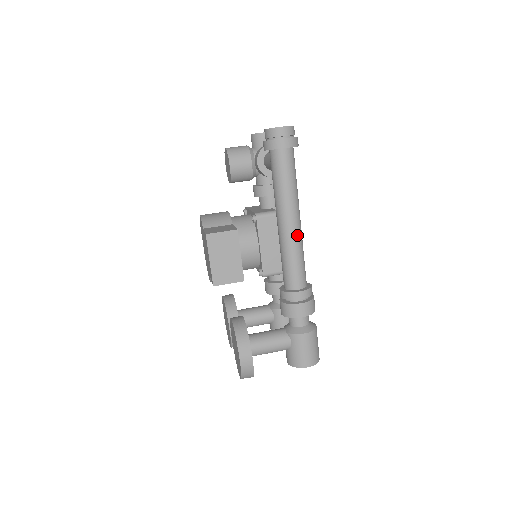
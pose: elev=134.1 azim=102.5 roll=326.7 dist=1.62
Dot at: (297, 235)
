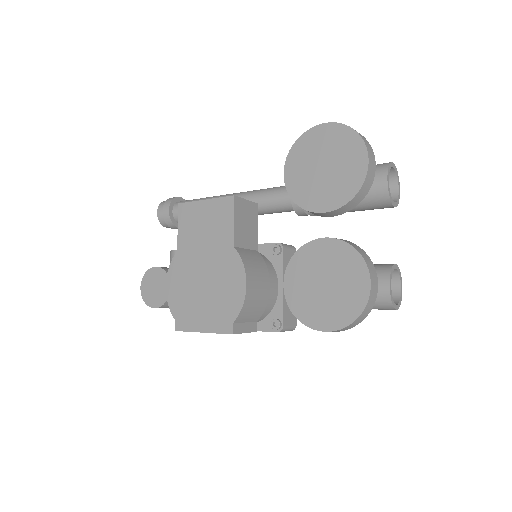
Dot at: occluded
